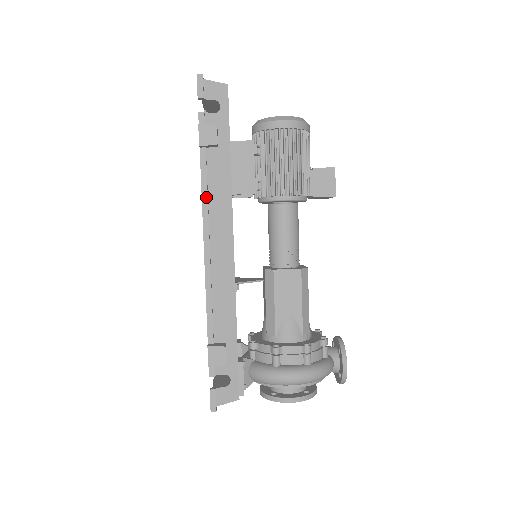
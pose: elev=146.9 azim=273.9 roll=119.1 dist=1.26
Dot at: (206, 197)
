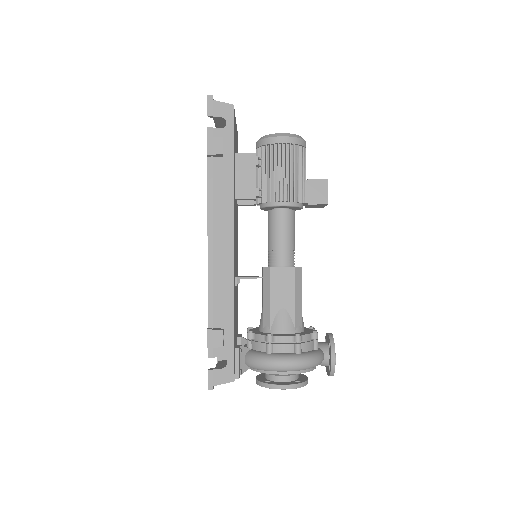
Dot at: (211, 199)
